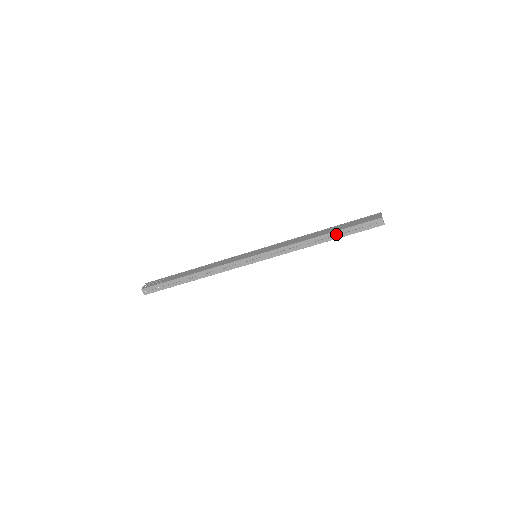
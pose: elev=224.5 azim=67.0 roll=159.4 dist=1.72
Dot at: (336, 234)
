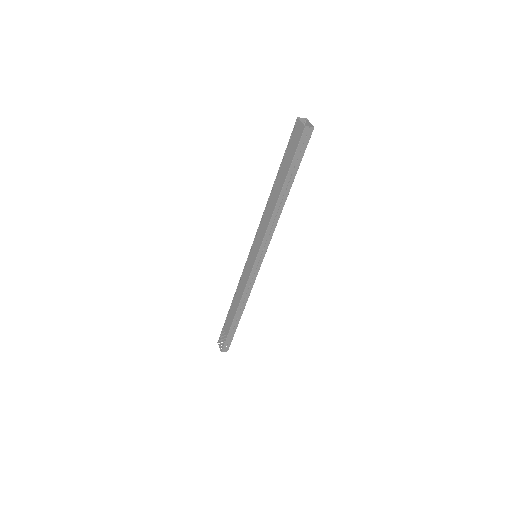
Dot at: (288, 181)
